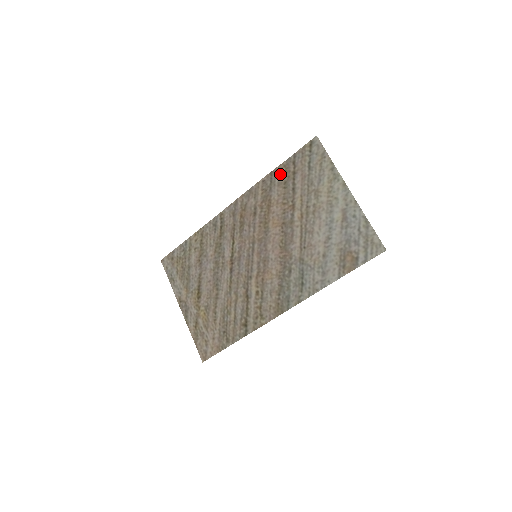
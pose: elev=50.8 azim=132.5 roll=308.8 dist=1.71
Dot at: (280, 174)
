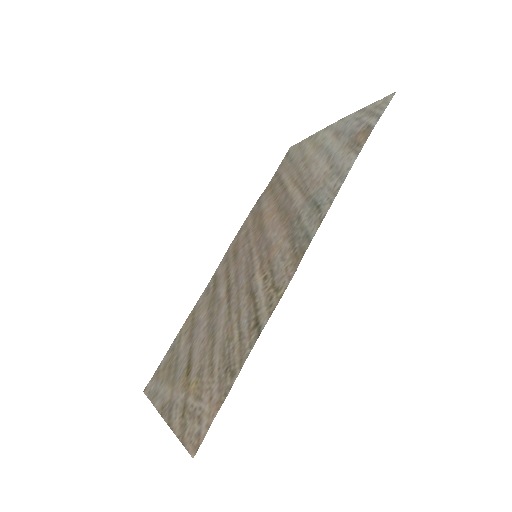
Dot at: (266, 193)
